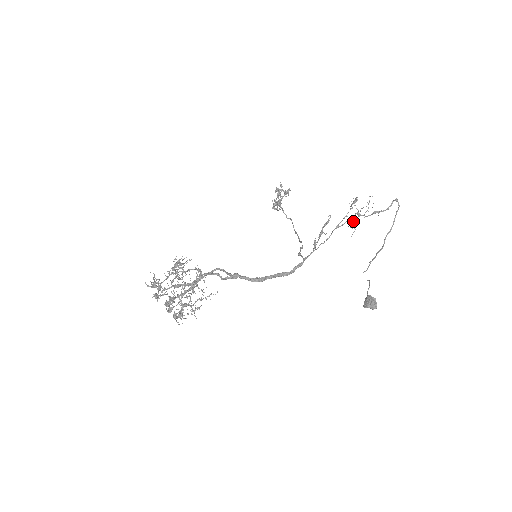
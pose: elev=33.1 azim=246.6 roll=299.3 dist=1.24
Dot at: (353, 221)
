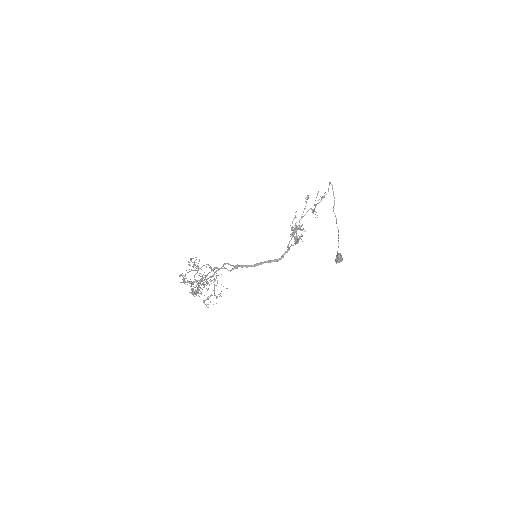
Dot at: (312, 210)
